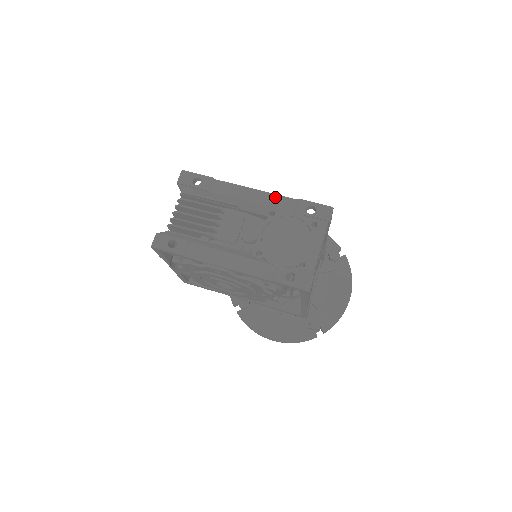
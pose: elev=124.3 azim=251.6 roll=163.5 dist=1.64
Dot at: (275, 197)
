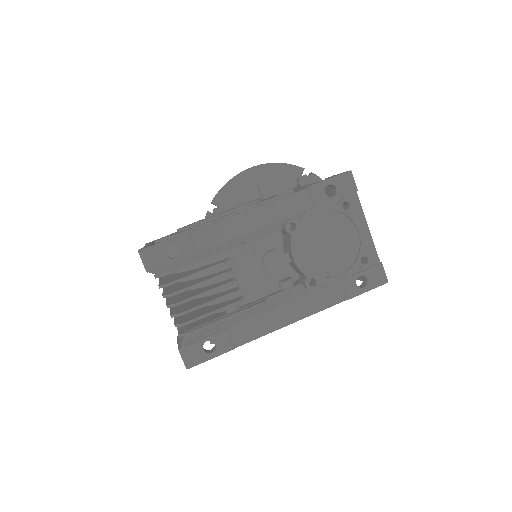
Dot at: (280, 203)
